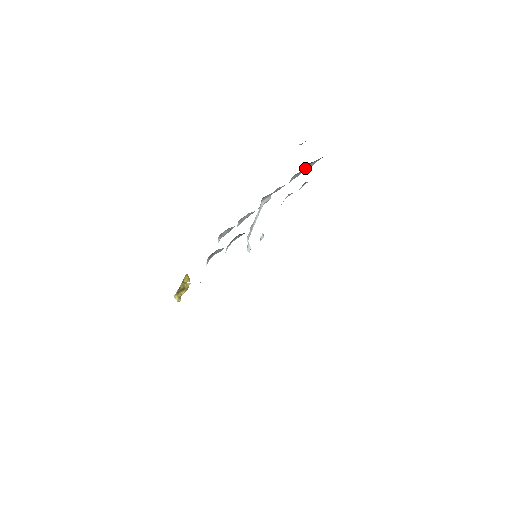
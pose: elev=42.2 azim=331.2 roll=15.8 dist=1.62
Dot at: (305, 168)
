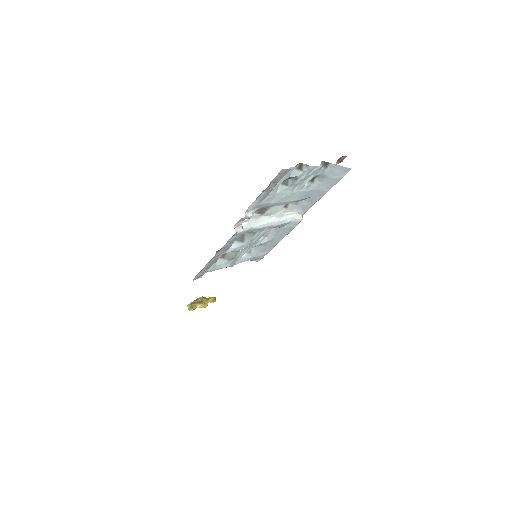
Dot at: (327, 173)
